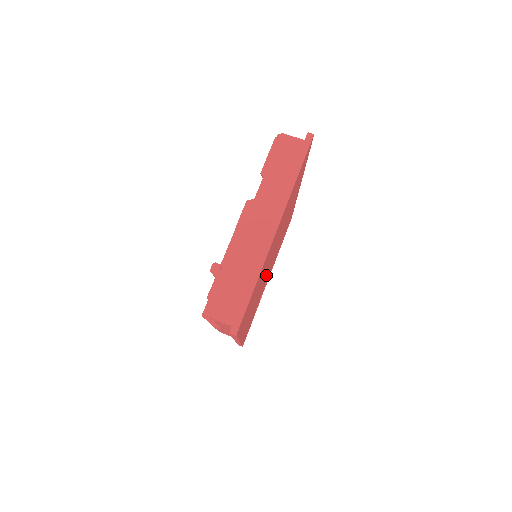
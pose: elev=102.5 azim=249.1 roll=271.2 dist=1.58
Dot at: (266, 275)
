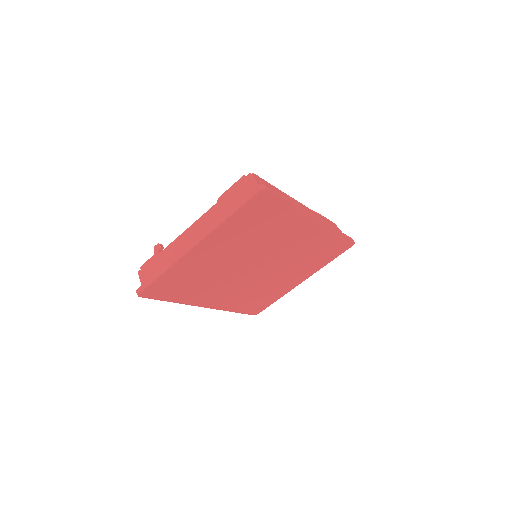
Dot at: (258, 275)
